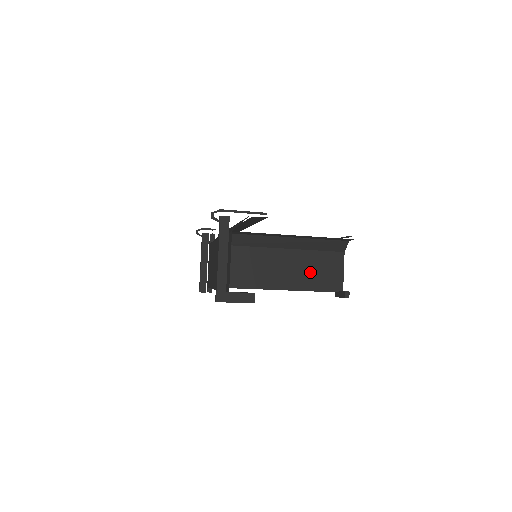
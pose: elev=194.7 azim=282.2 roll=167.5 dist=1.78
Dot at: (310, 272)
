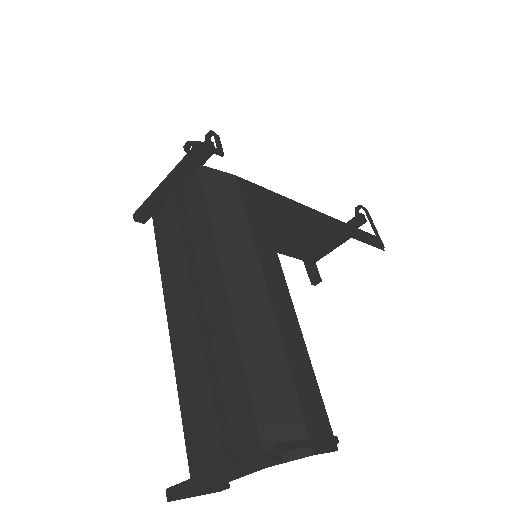
Dot at: (301, 239)
